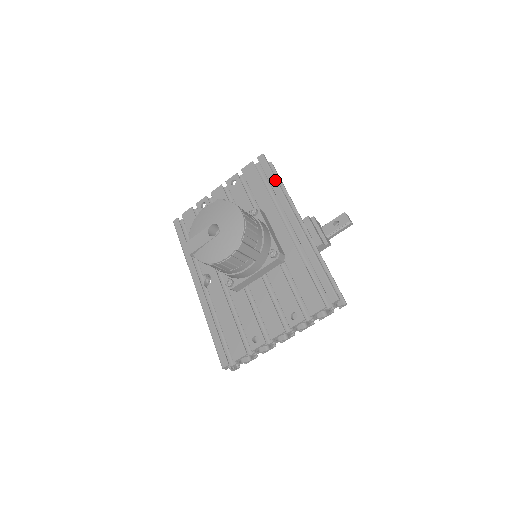
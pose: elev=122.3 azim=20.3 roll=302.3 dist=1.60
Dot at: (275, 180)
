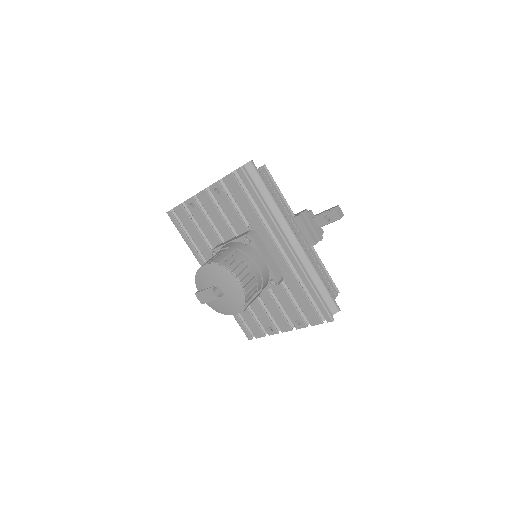
Dot at: (261, 202)
